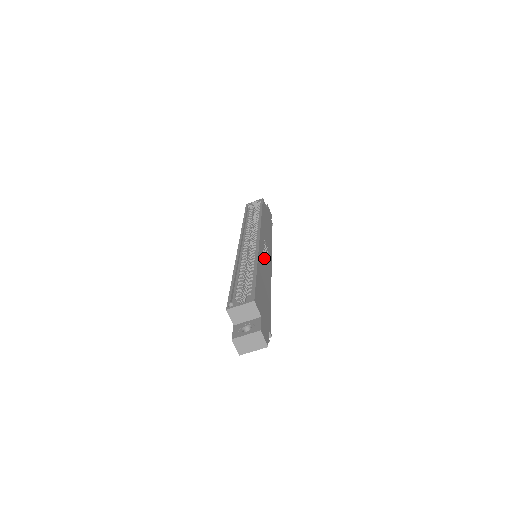
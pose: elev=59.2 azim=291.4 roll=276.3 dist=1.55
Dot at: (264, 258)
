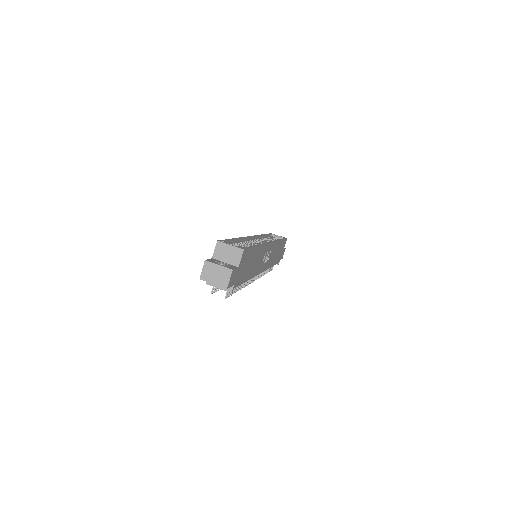
Dot at: (263, 257)
